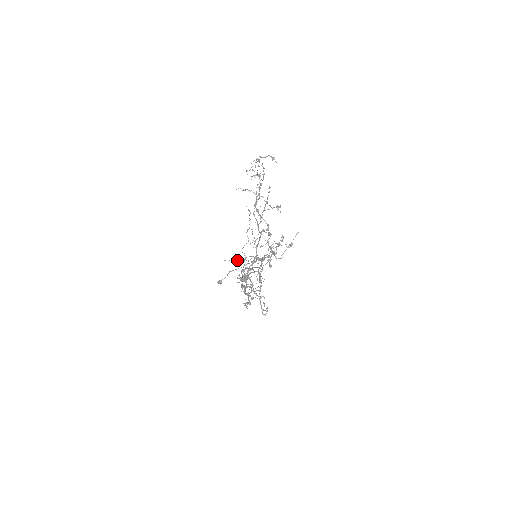
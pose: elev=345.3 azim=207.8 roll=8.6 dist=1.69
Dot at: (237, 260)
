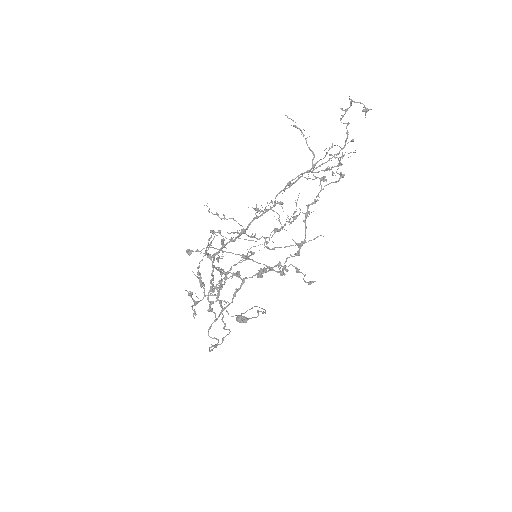
Dot at: occluded
